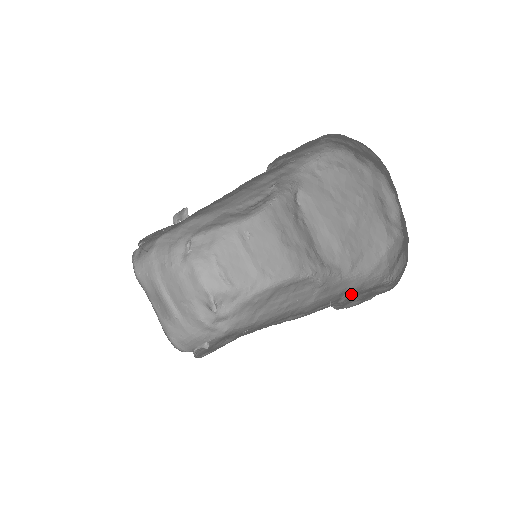
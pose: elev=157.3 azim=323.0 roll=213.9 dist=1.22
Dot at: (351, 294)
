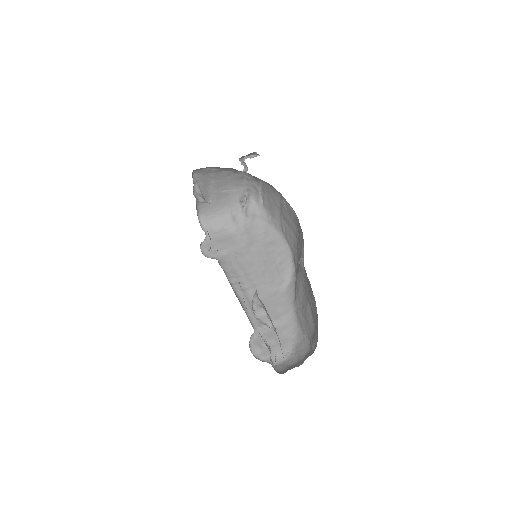
Dot at: (278, 325)
